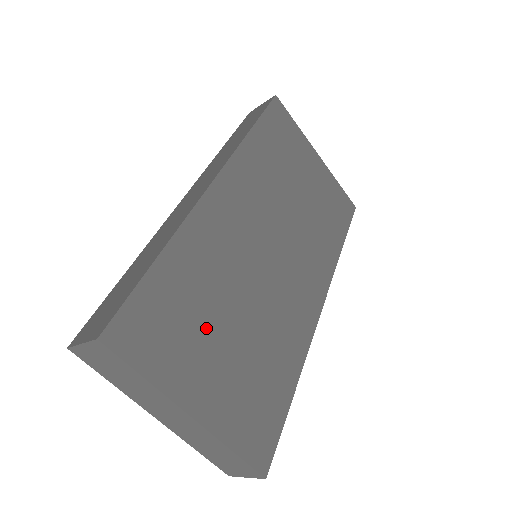
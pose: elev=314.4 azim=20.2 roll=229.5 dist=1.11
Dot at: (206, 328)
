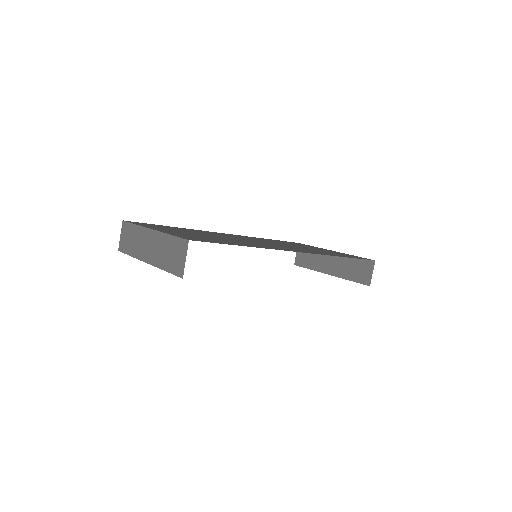
Dot at: occluded
